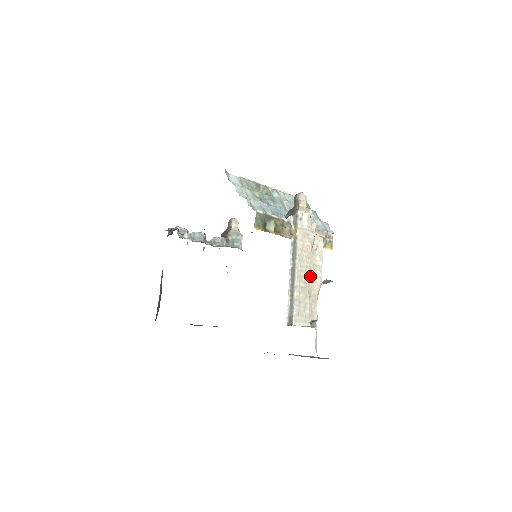
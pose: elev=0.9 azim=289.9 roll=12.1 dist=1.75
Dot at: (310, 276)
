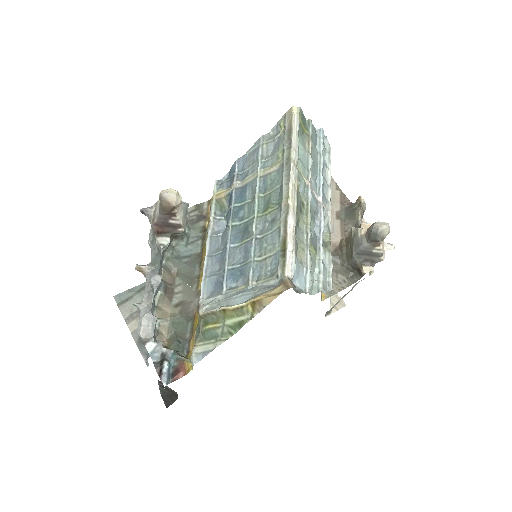
Dot at: occluded
